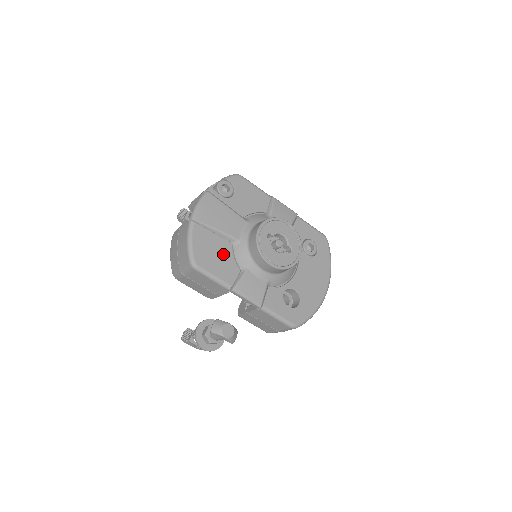
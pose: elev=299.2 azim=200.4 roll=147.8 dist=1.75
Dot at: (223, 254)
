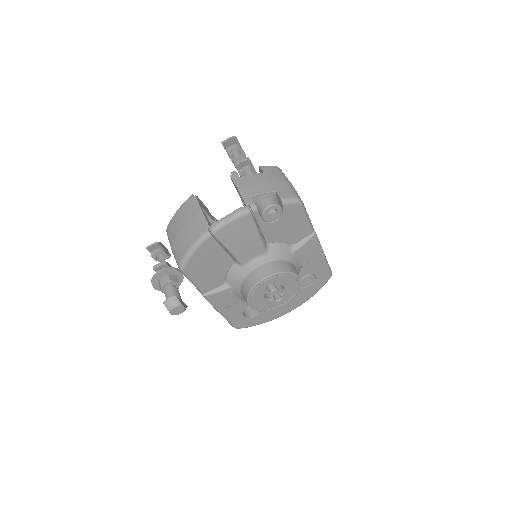
Dot at: (218, 268)
